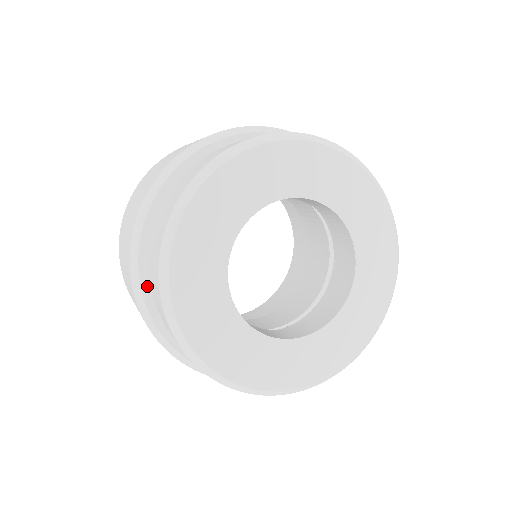
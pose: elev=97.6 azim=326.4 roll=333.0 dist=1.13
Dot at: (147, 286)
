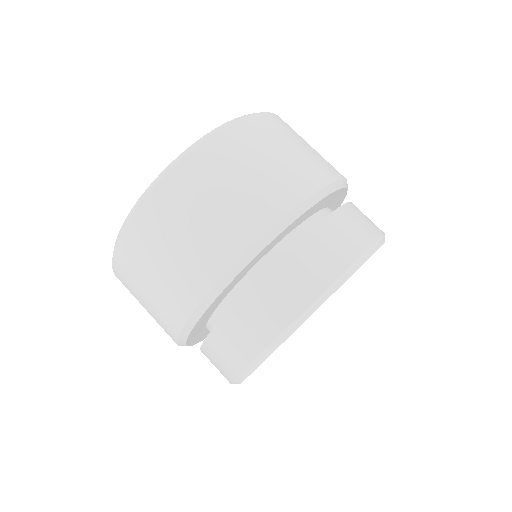
Dot at: (202, 318)
